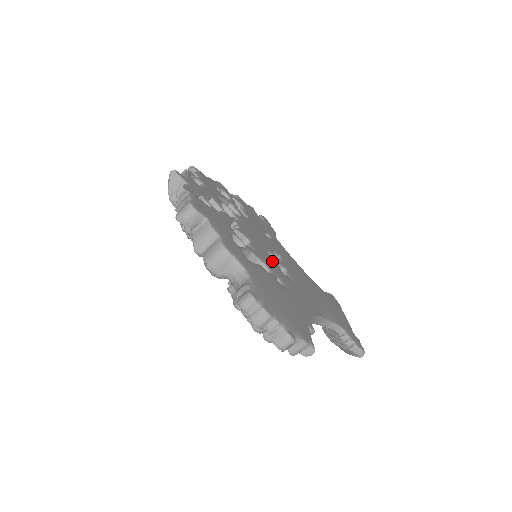
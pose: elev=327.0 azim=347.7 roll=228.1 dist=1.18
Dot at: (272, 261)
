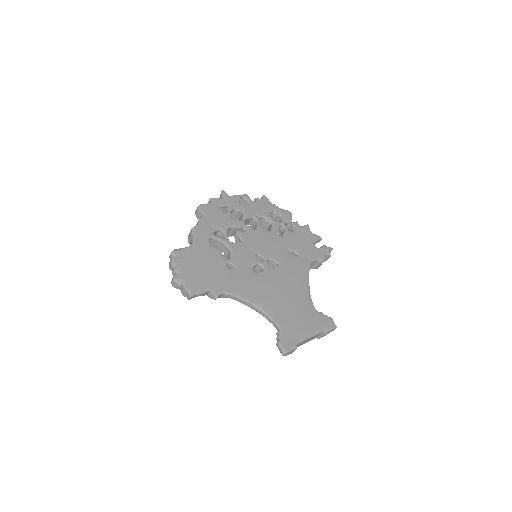
Dot at: (249, 258)
